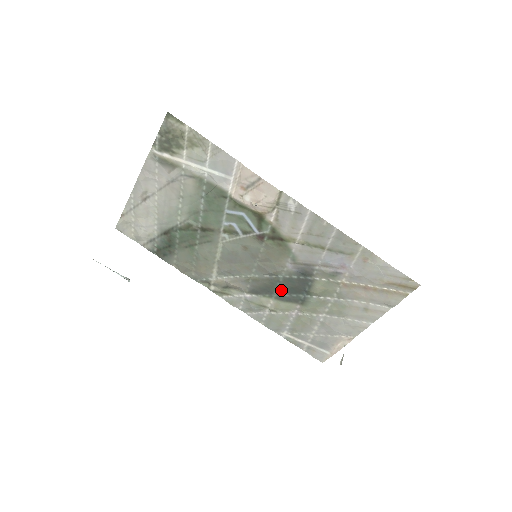
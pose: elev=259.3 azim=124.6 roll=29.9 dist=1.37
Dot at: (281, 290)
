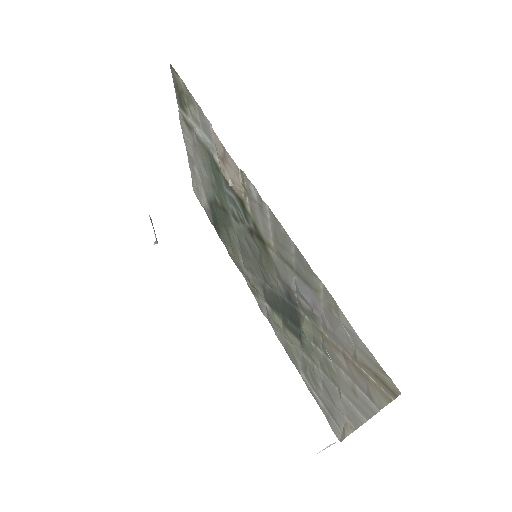
Dot at: (283, 312)
